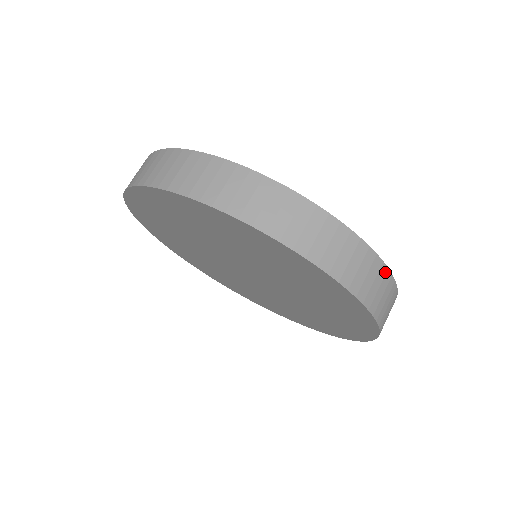
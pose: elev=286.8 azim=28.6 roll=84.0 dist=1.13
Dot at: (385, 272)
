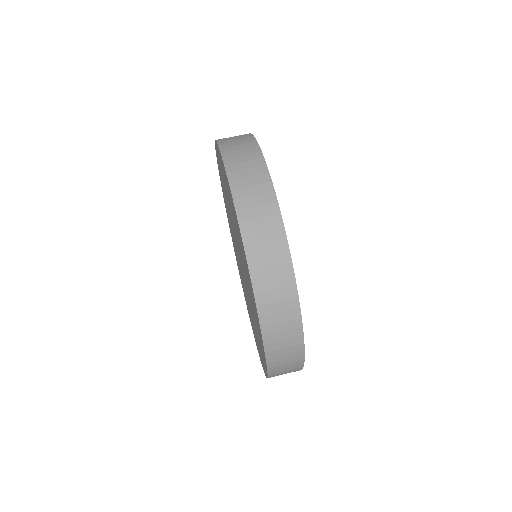
Dot at: (299, 335)
